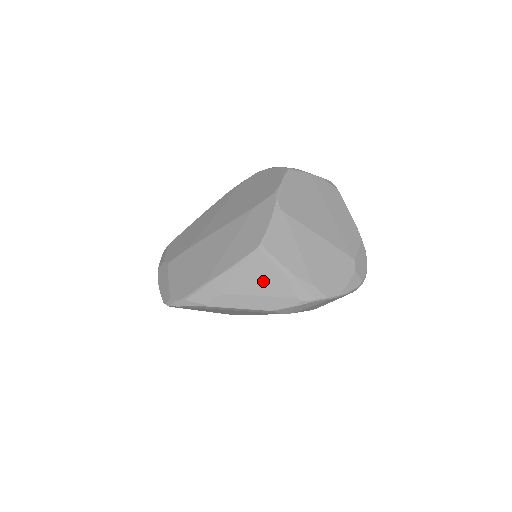
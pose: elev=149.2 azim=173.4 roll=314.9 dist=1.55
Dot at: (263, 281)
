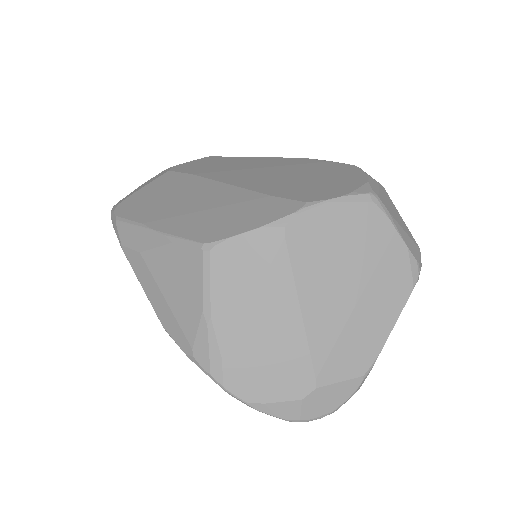
Dot at: (179, 287)
